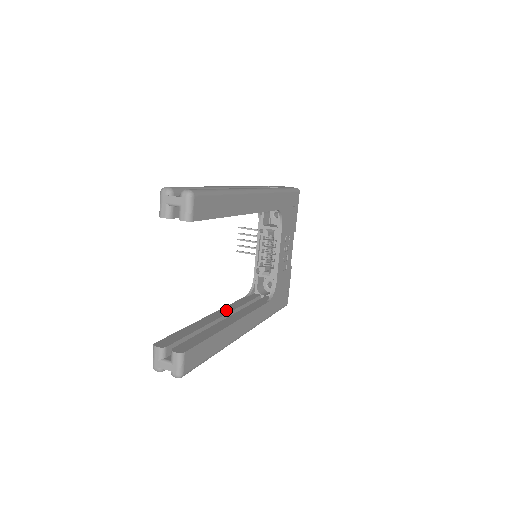
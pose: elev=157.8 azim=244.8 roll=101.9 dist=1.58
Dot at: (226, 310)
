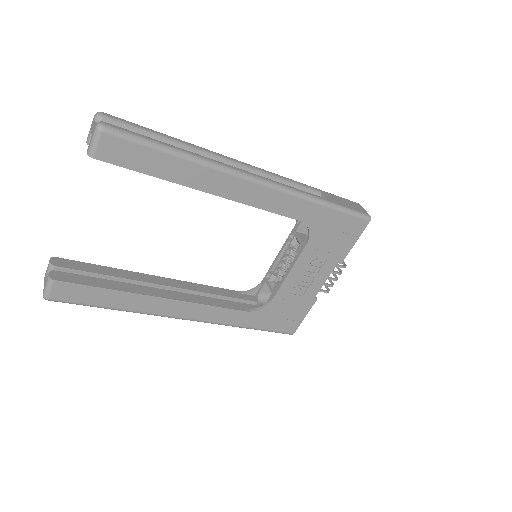
Dot at: (185, 285)
